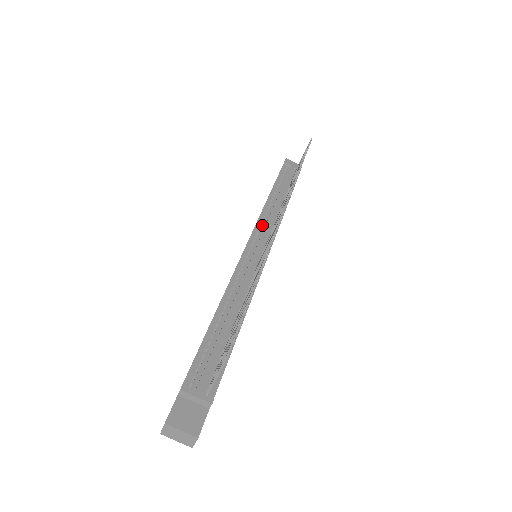
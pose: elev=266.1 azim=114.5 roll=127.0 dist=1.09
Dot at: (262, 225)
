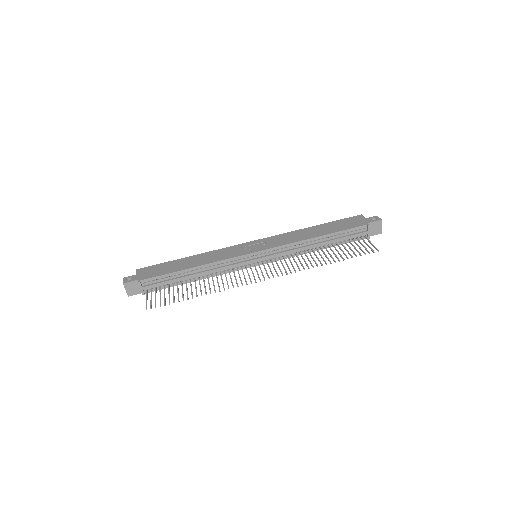
Dot at: (280, 250)
